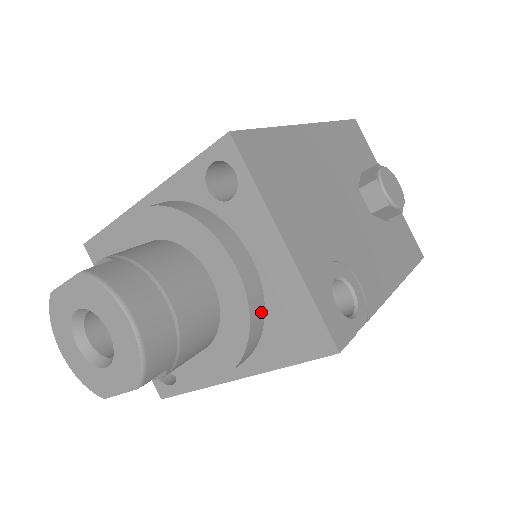
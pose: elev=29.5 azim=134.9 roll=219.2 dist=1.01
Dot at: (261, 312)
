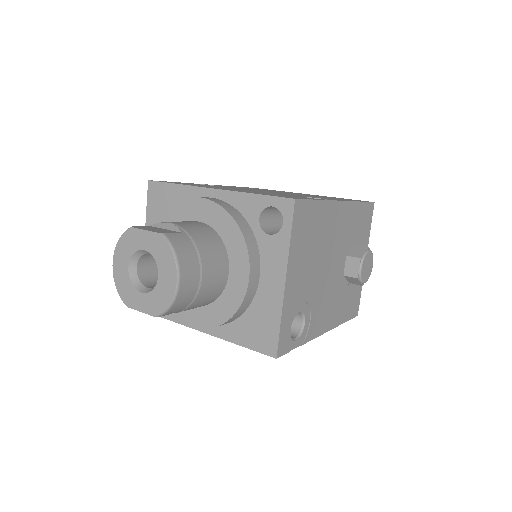
Dot at: (246, 308)
